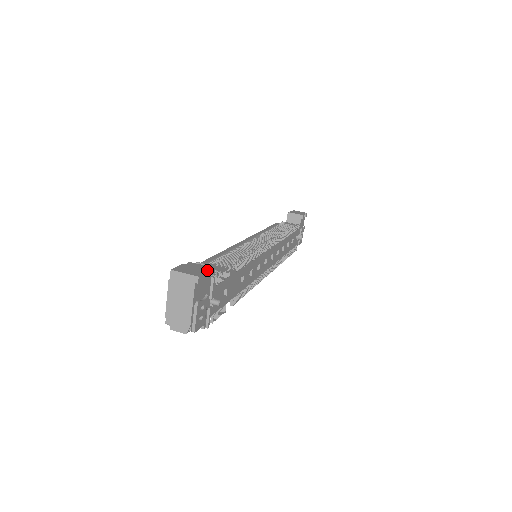
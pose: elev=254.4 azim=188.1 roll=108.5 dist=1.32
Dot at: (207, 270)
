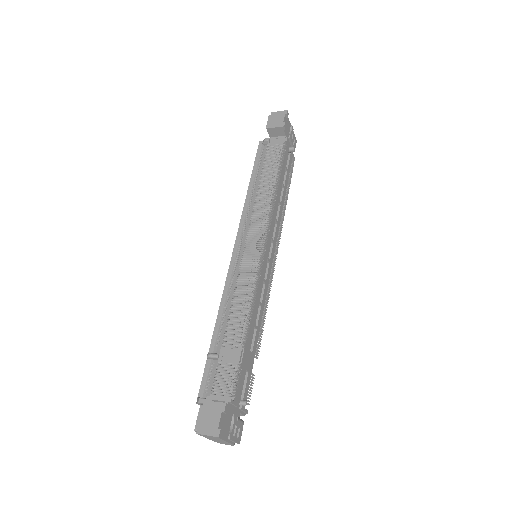
Dot at: (222, 412)
